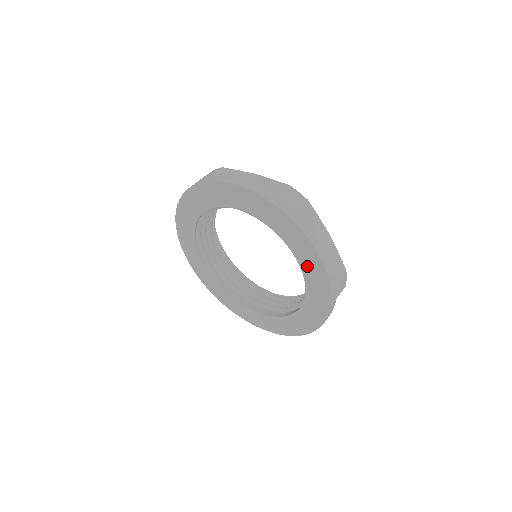
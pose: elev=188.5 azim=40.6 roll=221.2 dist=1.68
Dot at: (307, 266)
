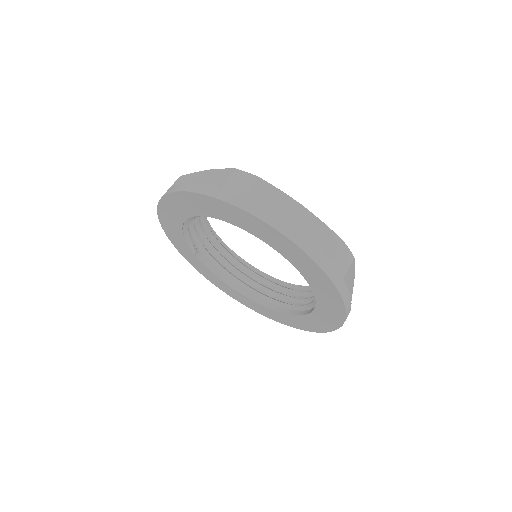
Dot at: (324, 311)
